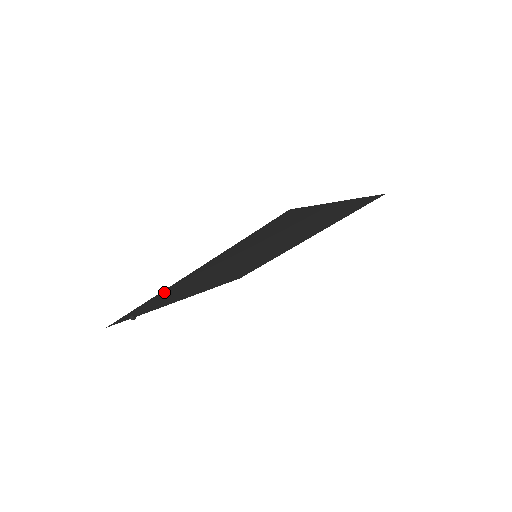
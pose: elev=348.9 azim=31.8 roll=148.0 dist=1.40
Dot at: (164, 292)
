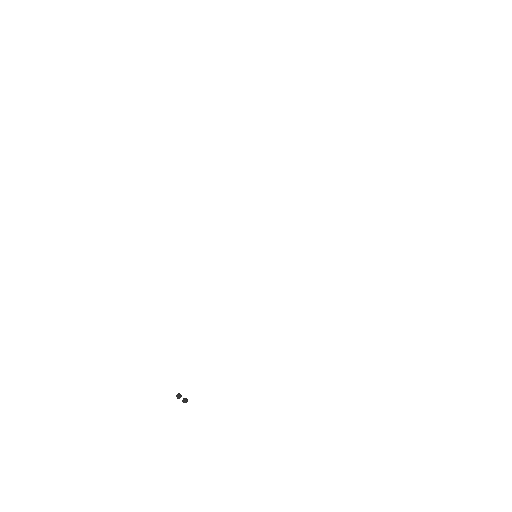
Dot at: occluded
